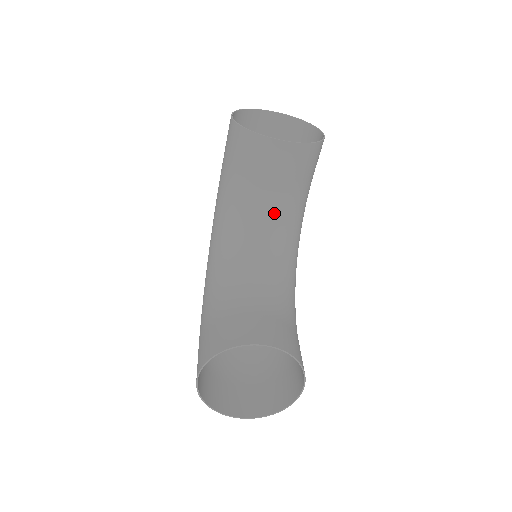
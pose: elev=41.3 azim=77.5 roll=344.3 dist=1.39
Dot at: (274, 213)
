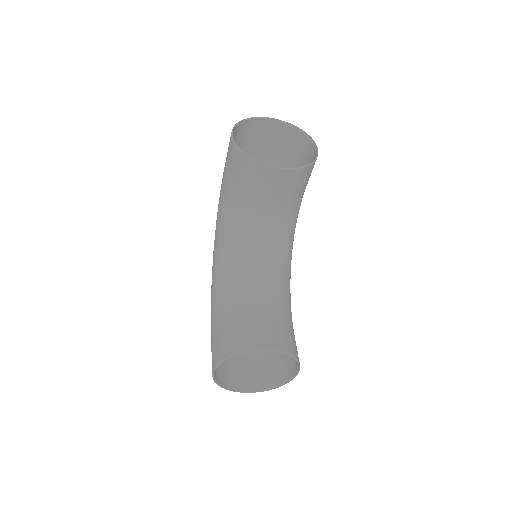
Dot at: (272, 224)
